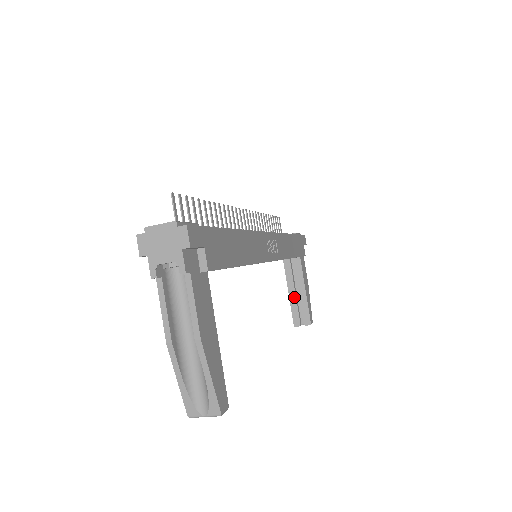
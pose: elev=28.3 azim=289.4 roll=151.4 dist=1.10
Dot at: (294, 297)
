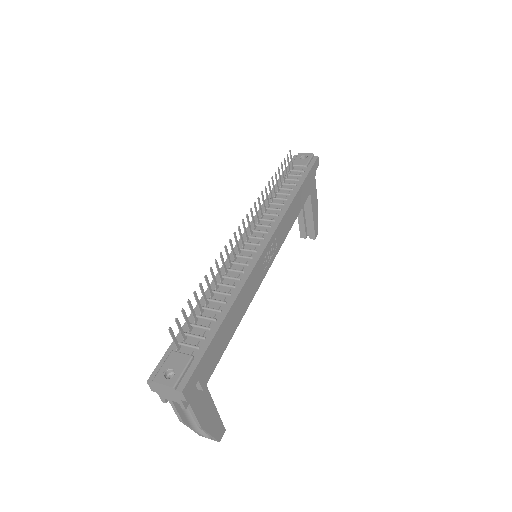
Dot at: (302, 217)
